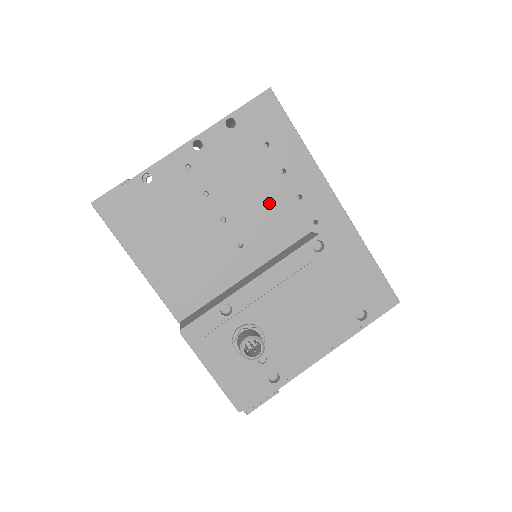
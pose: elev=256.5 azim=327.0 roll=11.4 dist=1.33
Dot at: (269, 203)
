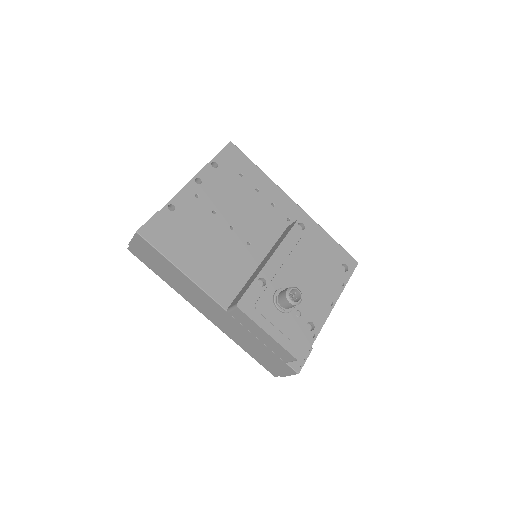
Dot at: (256, 212)
